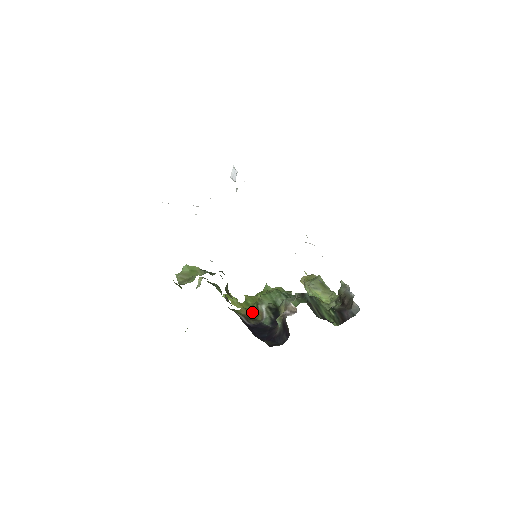
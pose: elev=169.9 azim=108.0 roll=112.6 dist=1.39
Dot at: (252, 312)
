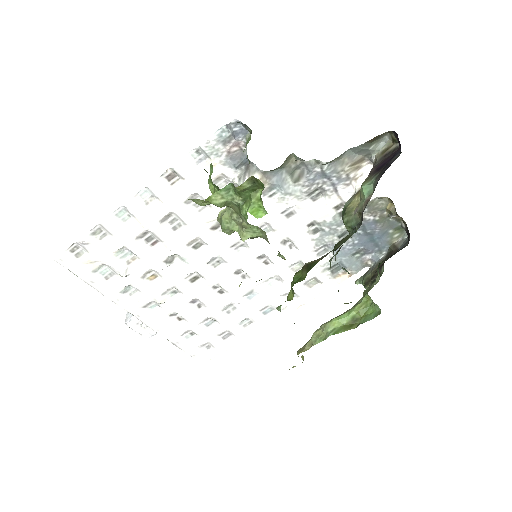
Dot at: occluded
